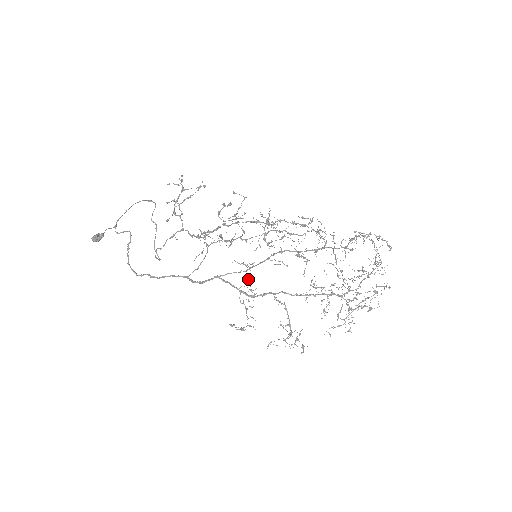
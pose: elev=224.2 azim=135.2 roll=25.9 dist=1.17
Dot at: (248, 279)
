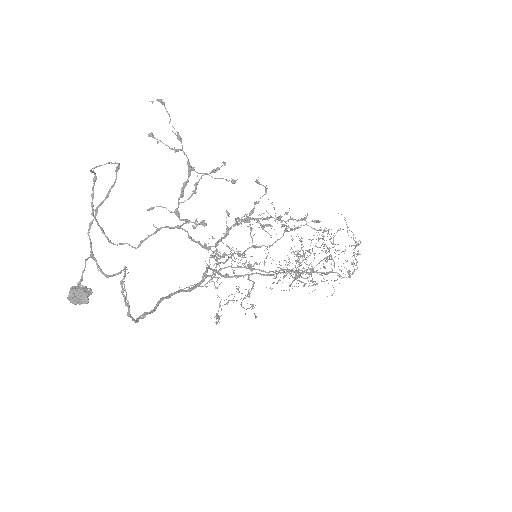
Dot at: (234, 270)
